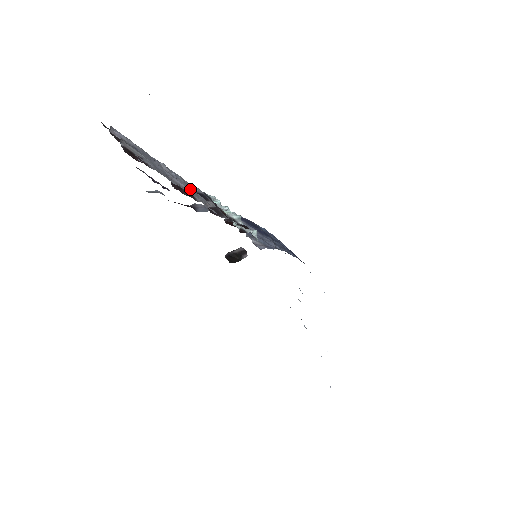
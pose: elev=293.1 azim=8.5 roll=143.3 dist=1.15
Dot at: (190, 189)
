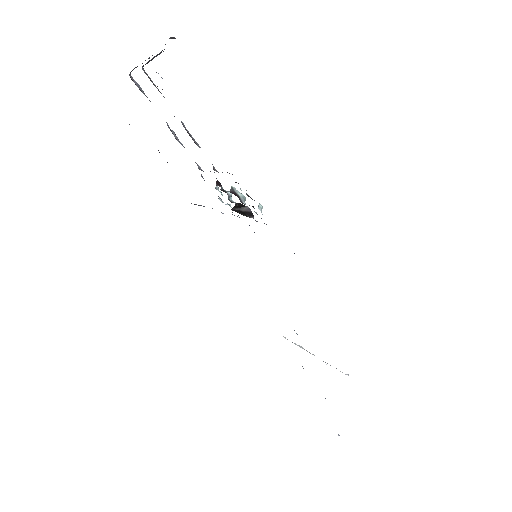
Dot at: (199, 147)
